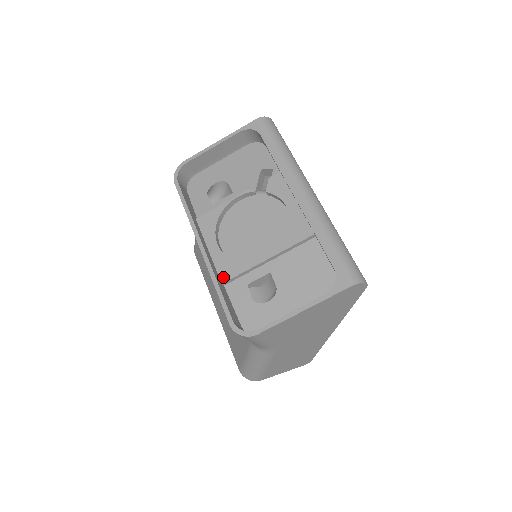
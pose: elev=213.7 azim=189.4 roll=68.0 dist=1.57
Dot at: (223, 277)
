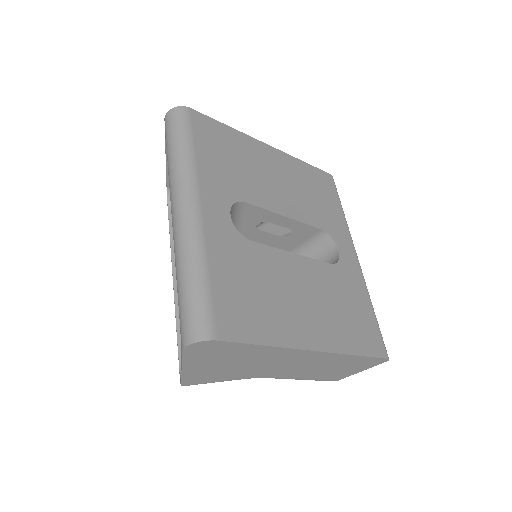
Dot at: occluded
